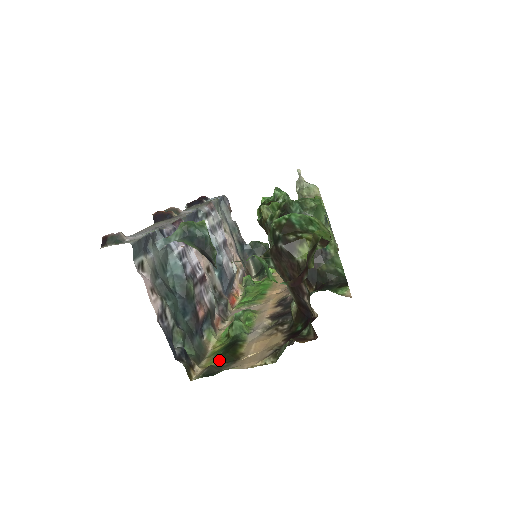
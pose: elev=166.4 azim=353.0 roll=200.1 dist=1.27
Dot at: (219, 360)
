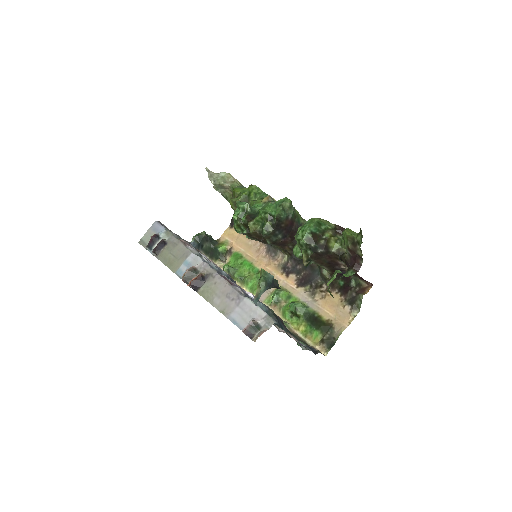
Dot at: (321, 334)
